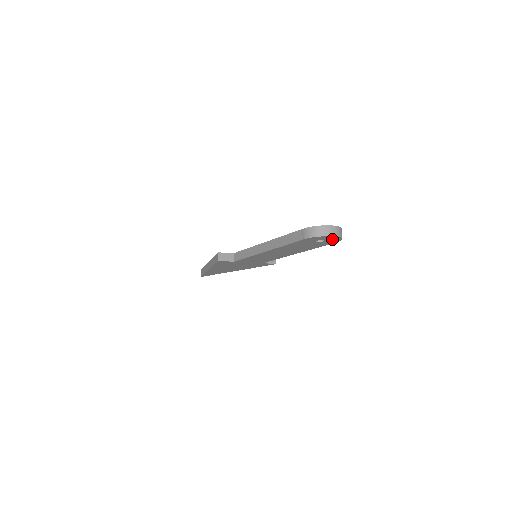
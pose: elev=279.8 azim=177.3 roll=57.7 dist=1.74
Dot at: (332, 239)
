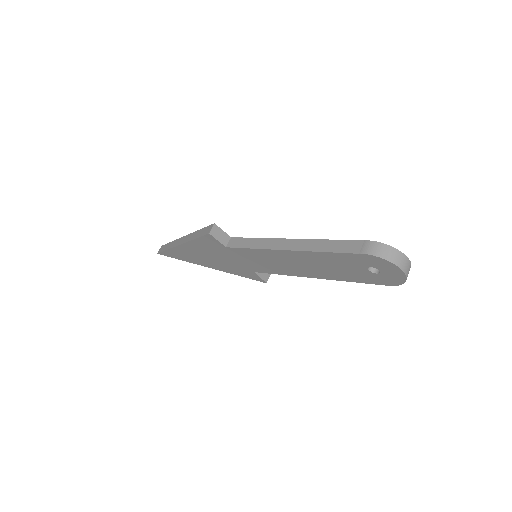
Dot at: (392, 276)
